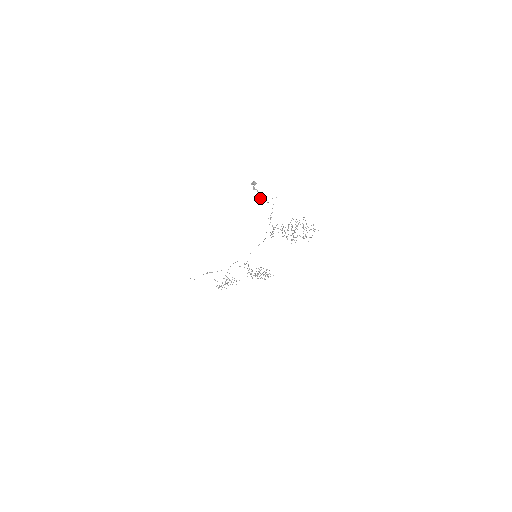
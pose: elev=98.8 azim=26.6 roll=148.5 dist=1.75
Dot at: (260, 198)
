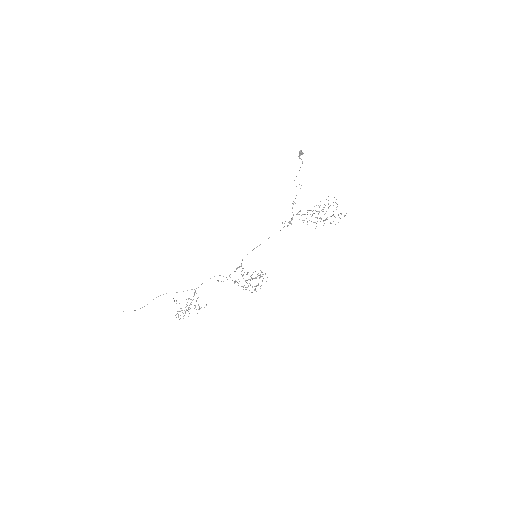
Dot at: occluded
